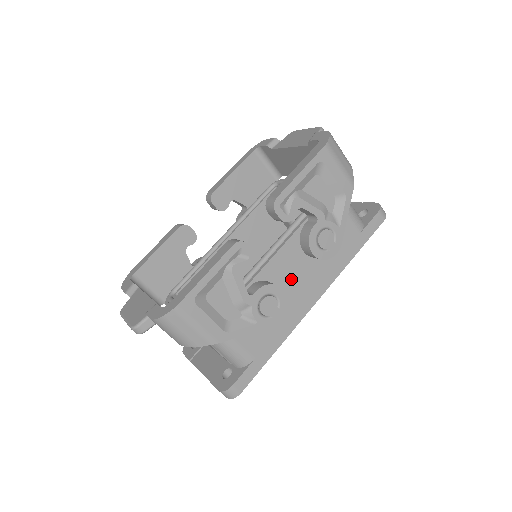
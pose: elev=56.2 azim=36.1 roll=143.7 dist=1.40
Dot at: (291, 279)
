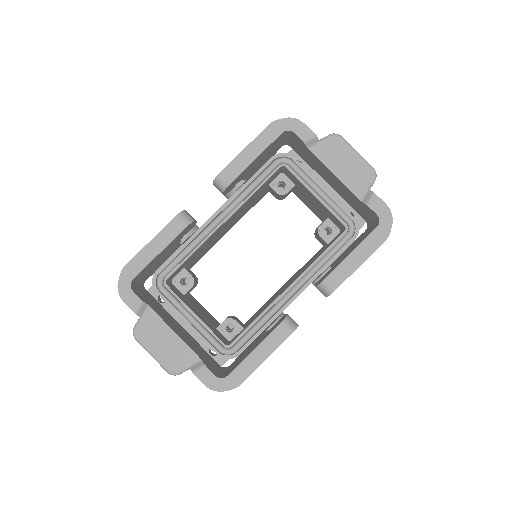
Dot at: occluded
